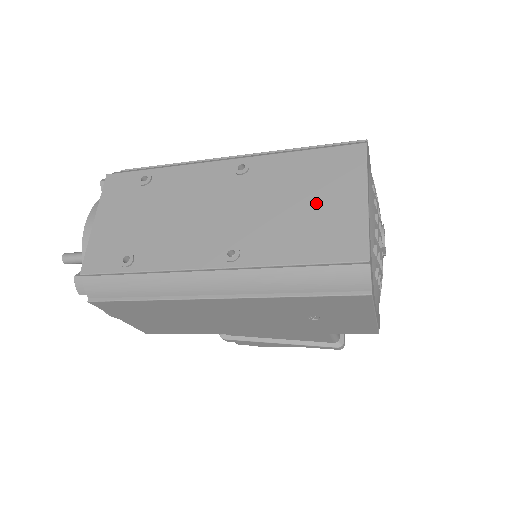
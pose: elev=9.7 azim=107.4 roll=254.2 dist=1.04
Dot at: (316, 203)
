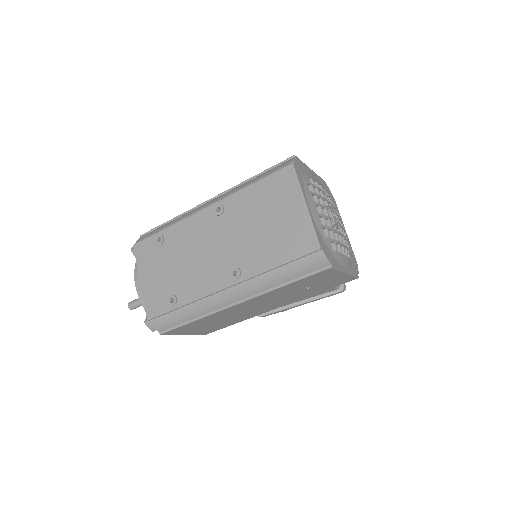
Dot at: (275, 219)
